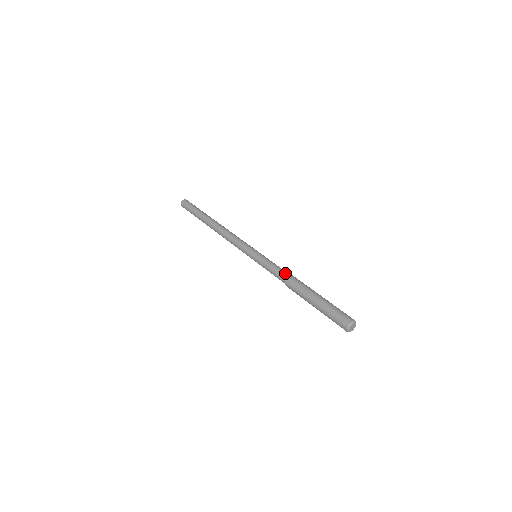
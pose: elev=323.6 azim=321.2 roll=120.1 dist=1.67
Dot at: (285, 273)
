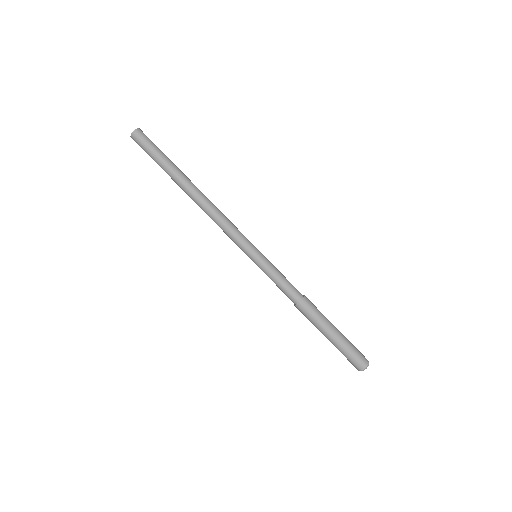
Dot at: (298, 291)
